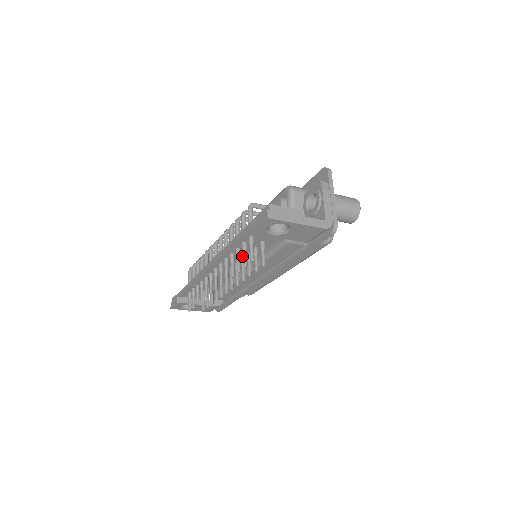
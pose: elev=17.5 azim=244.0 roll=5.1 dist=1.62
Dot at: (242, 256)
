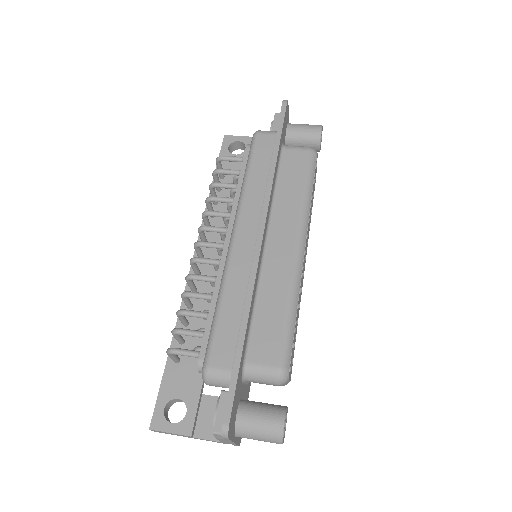
Dot at: (206, 308)
